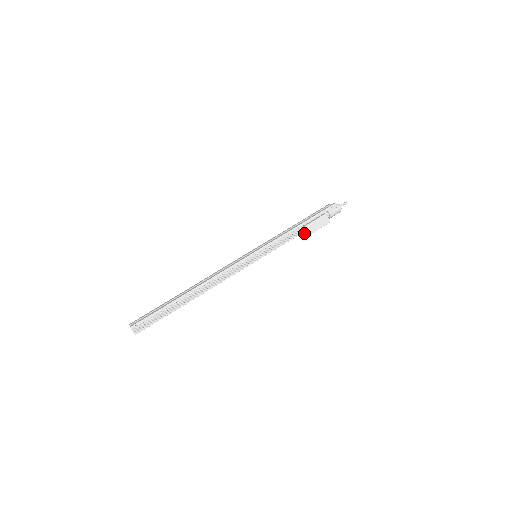
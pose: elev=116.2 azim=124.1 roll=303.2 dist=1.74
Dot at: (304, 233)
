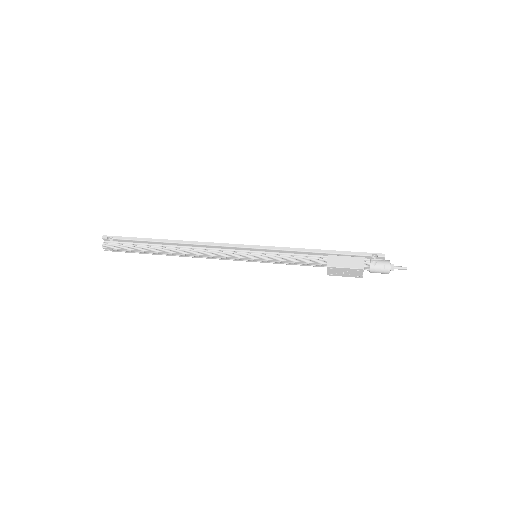
Dot at: occluded
